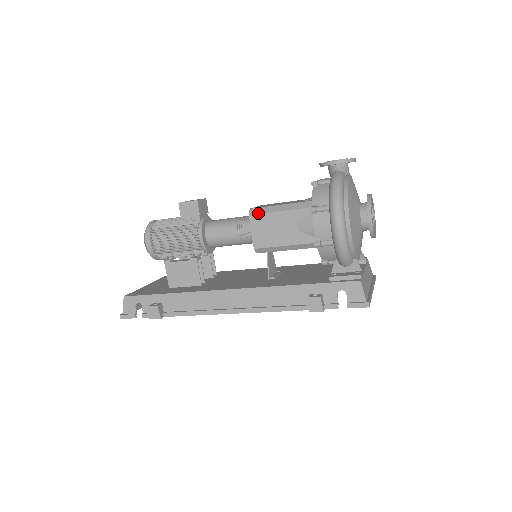
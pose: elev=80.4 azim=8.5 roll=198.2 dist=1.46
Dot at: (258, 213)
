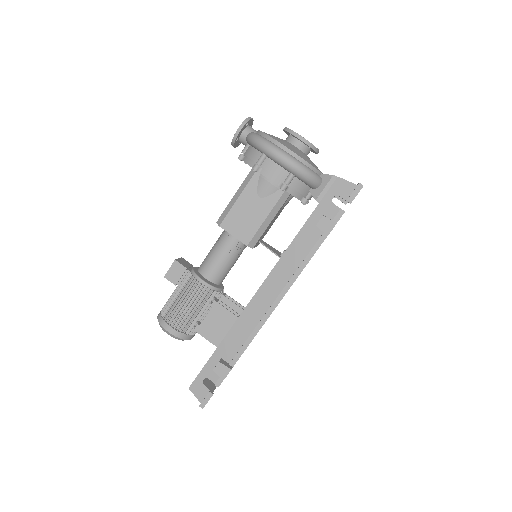
Dot at: (224, 218)
